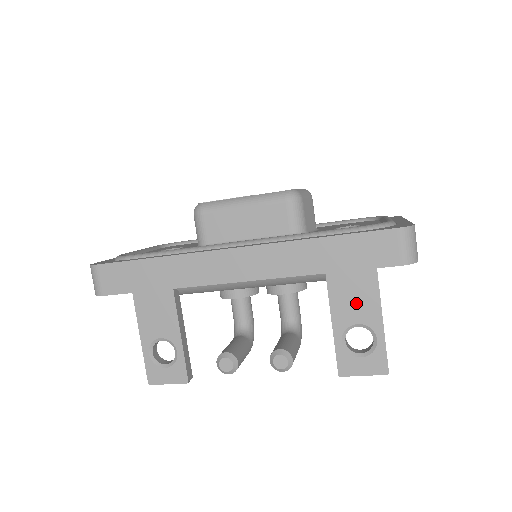
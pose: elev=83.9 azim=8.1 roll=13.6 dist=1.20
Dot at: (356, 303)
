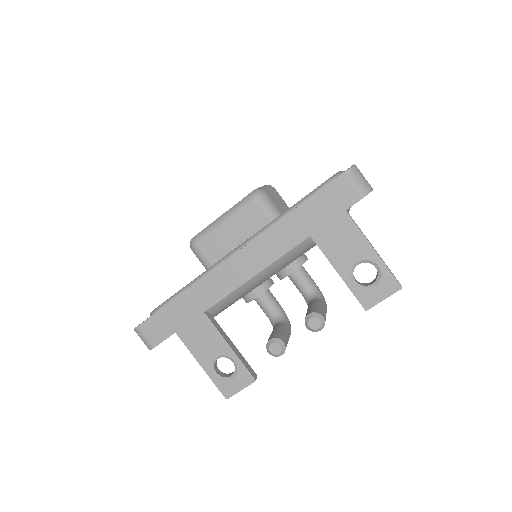
Dot at: (347, 247)
